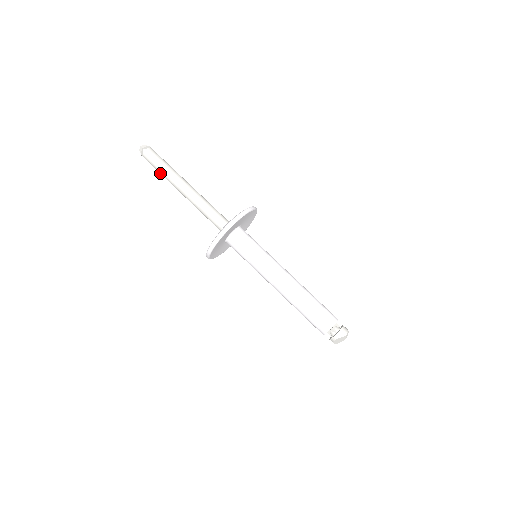
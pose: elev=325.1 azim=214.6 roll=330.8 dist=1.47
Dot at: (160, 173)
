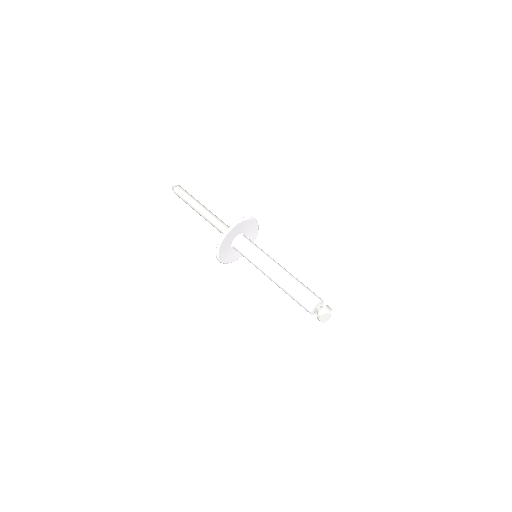
Dot at: (186, 203)
